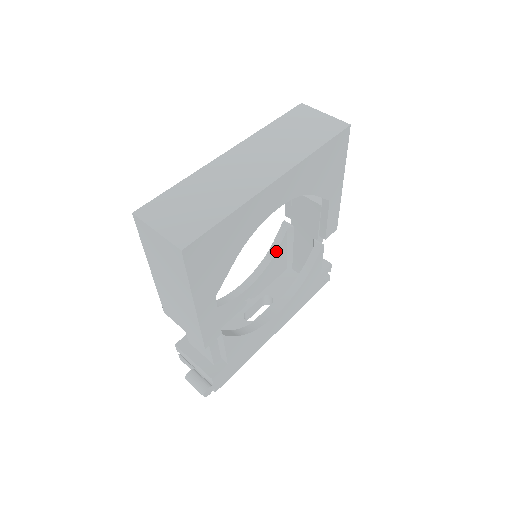
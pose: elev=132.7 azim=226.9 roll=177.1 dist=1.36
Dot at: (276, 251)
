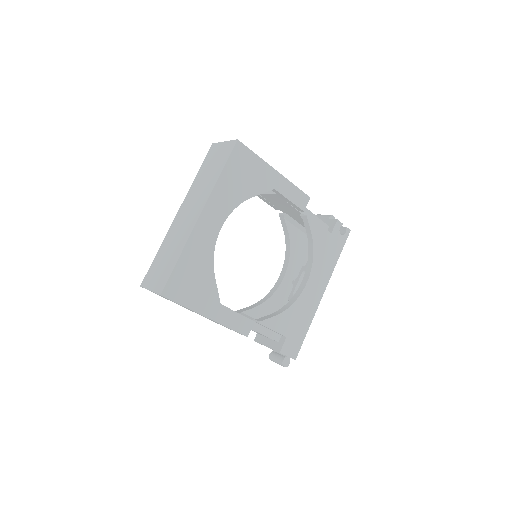
Dot at: (289, 237)
